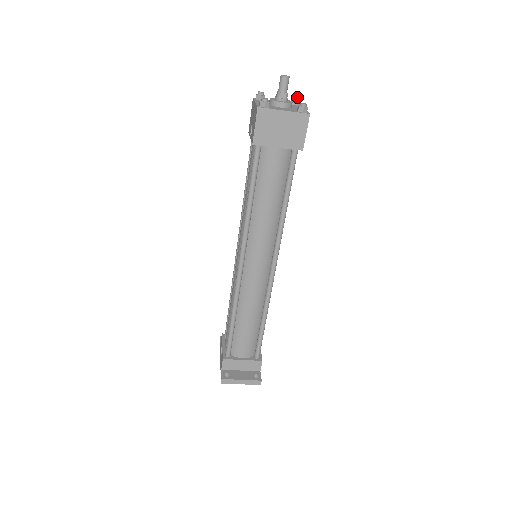
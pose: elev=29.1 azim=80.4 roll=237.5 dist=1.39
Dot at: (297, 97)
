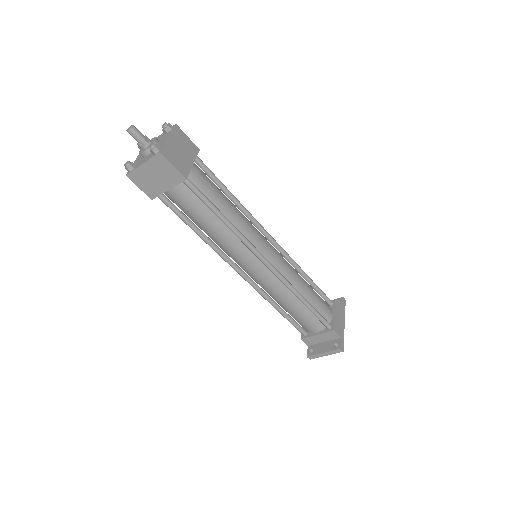
Dot at: (162, 126)
